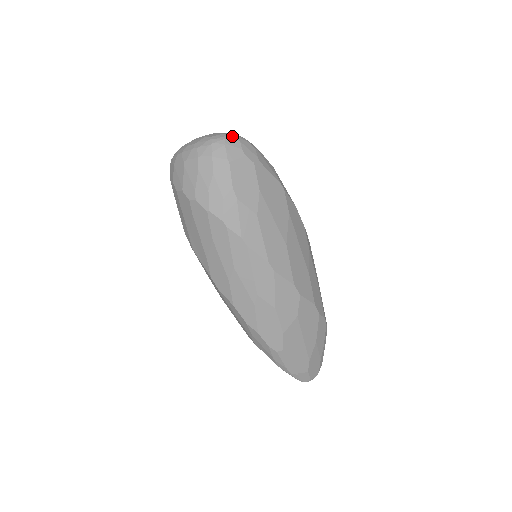
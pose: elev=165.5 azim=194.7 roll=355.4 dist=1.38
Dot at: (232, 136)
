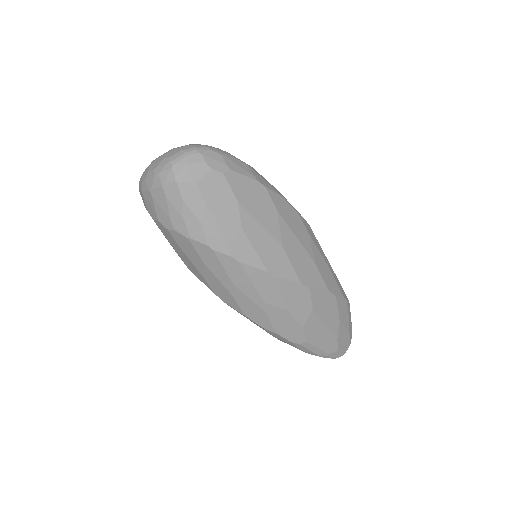
Dot at: (191, 151)
